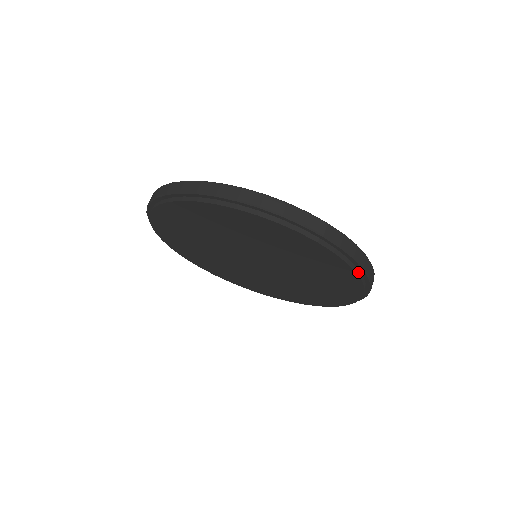
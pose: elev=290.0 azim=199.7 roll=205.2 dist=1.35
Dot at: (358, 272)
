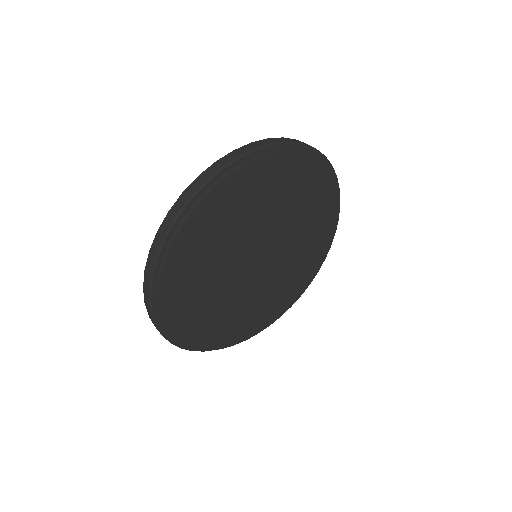
Dot at: (333, 235)
